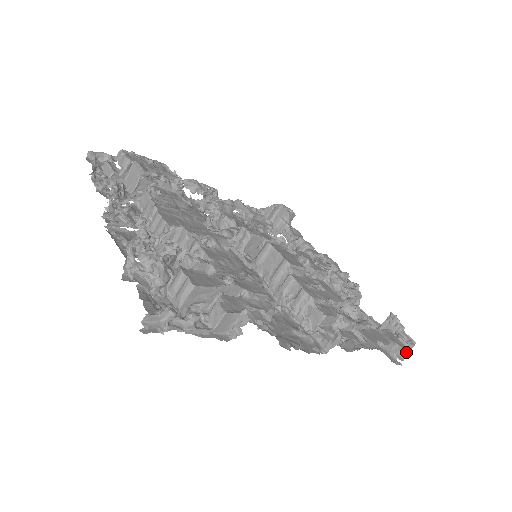
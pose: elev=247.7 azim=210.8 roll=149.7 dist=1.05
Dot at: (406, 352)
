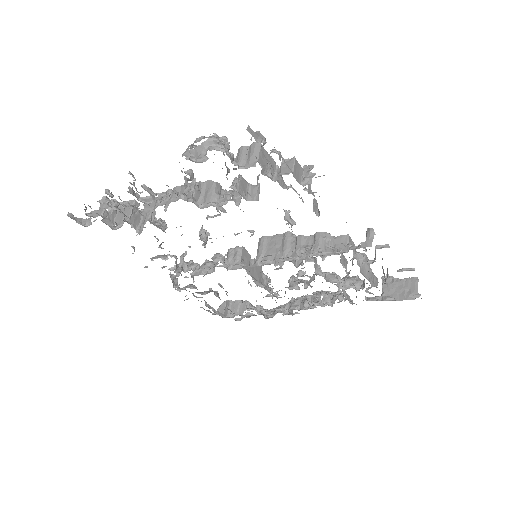
Dot at: (417, 288)
